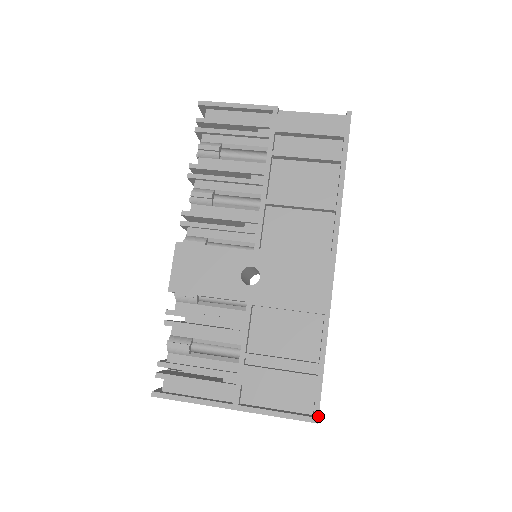
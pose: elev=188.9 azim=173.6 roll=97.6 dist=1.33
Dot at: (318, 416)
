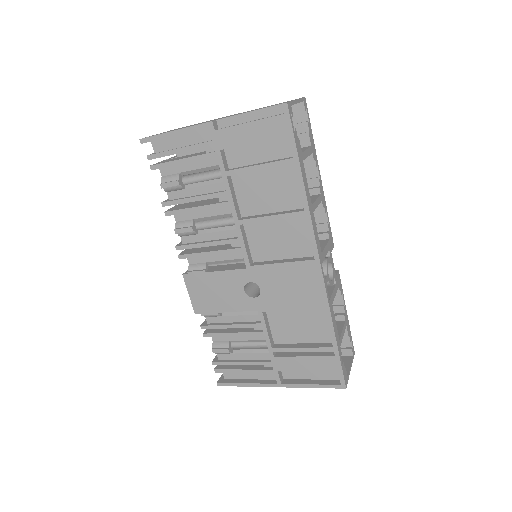
Dot at: (344, 384)
